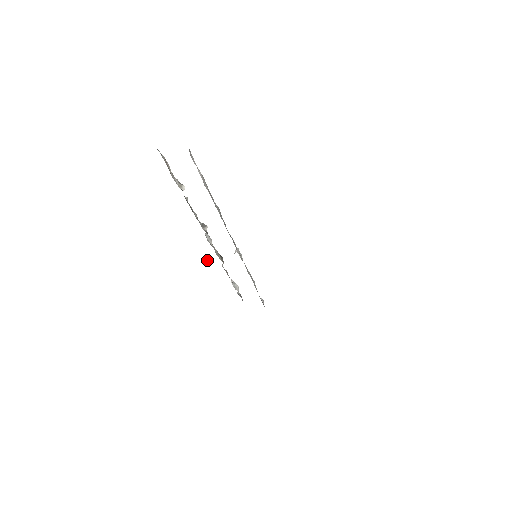
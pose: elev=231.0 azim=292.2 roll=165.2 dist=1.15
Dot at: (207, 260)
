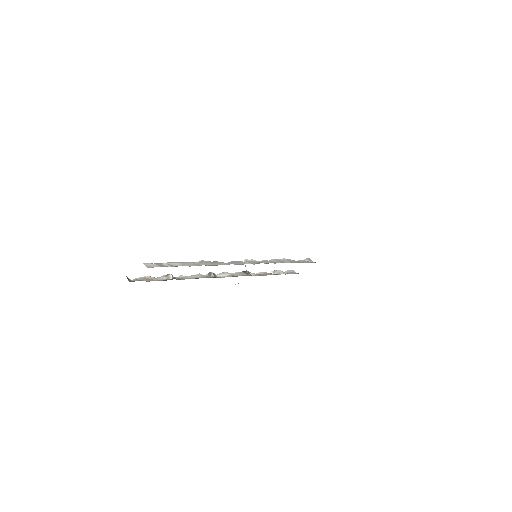
Dot at: occluded
